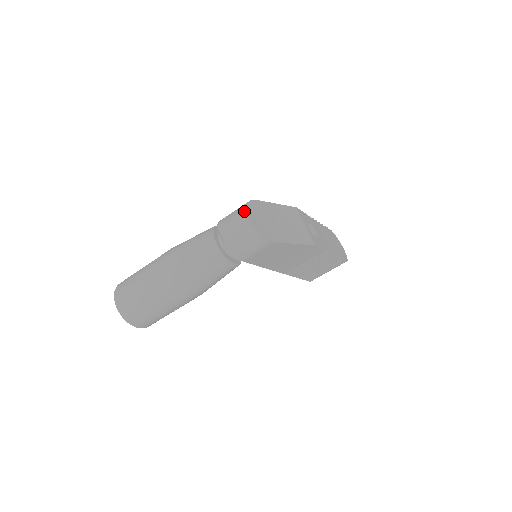
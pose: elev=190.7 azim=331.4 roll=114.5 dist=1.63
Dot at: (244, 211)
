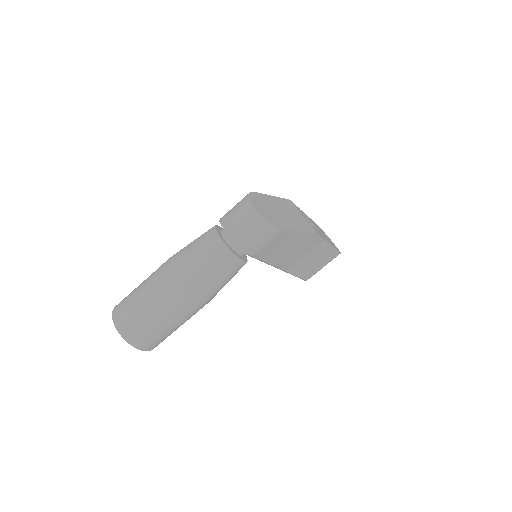
Dot at: (248, 202)
